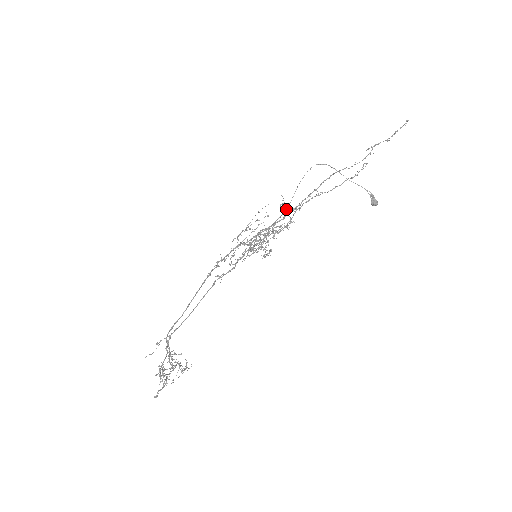
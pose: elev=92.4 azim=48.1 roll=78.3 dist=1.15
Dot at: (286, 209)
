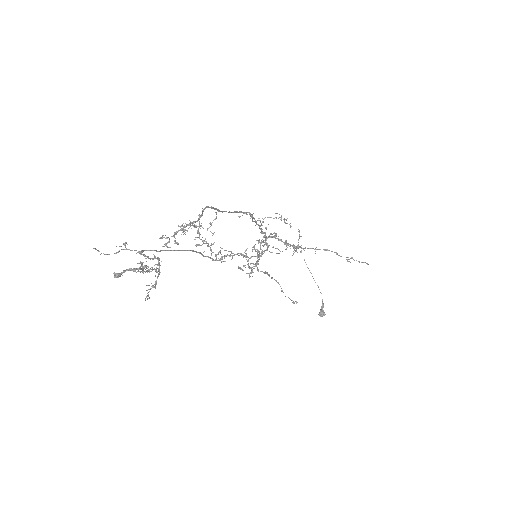
Dot at: (277, 253)
